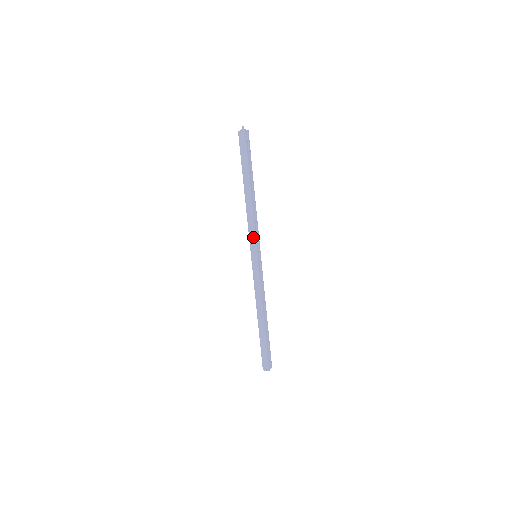
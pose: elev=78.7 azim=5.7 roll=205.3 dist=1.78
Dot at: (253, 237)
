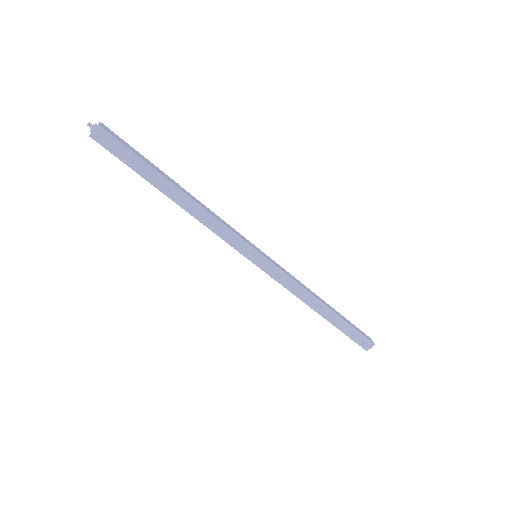
Dot at: (229, 243)
